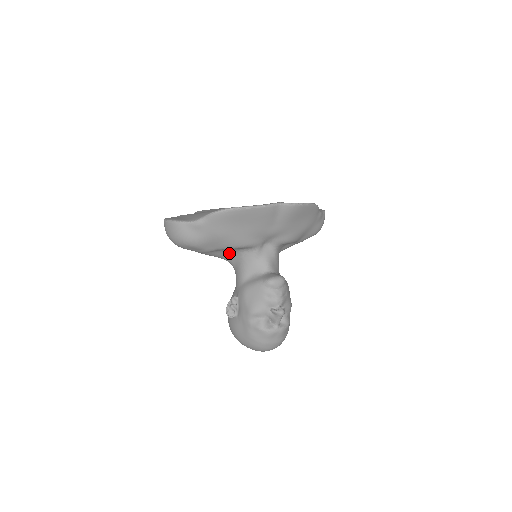
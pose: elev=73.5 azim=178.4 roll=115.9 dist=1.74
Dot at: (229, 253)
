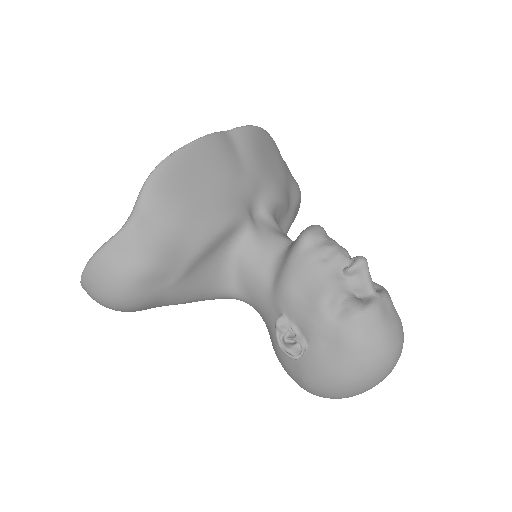
Dot at: (217, 268)
